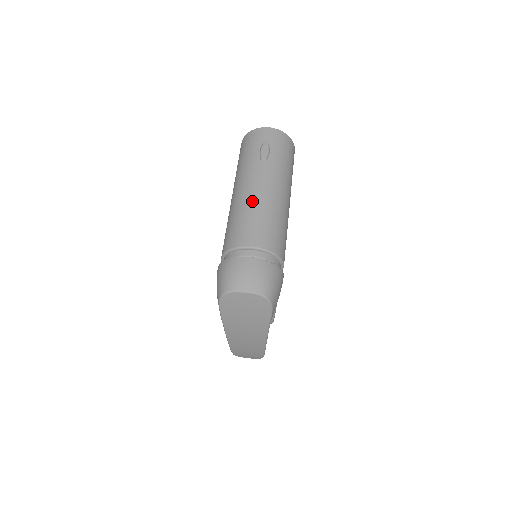
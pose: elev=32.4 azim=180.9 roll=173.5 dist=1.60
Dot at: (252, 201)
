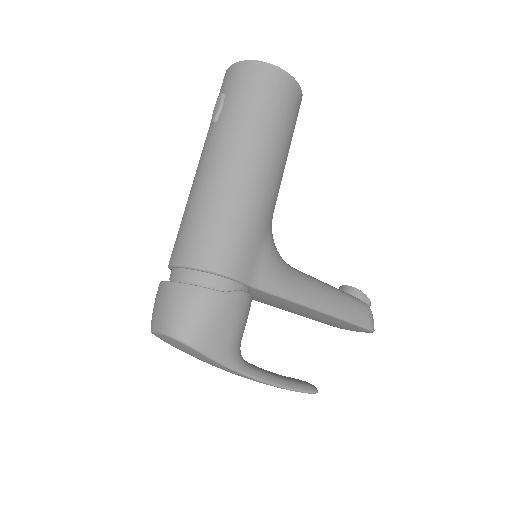
Dot at: (190, 193)
